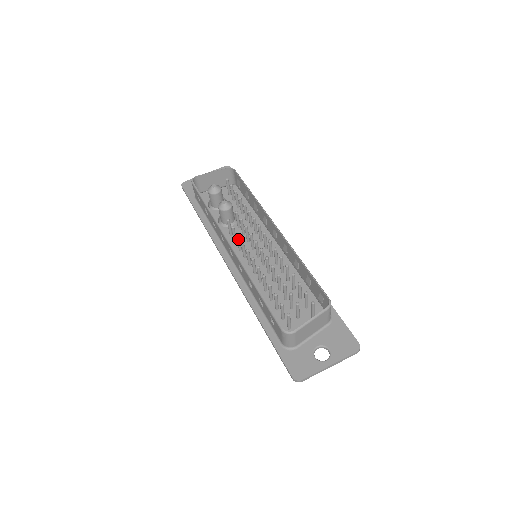
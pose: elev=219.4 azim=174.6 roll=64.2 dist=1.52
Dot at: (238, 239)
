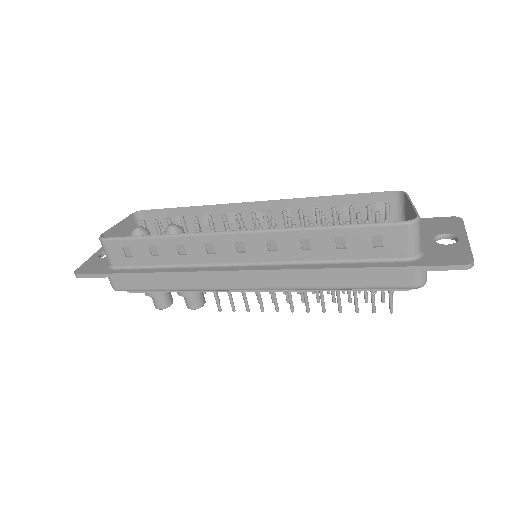
Dot at: occluded
